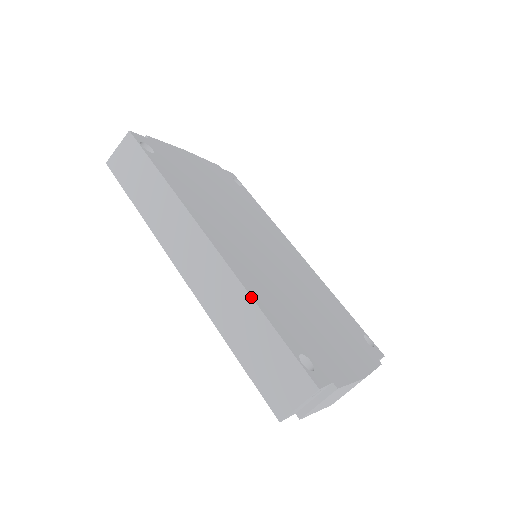
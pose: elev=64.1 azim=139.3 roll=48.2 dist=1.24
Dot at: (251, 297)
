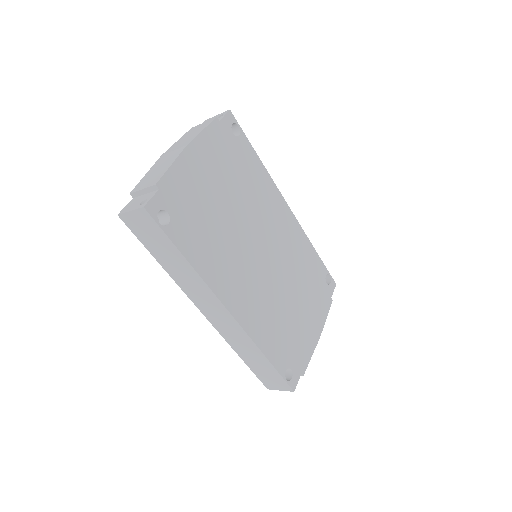
Dot at: (259, 349)
